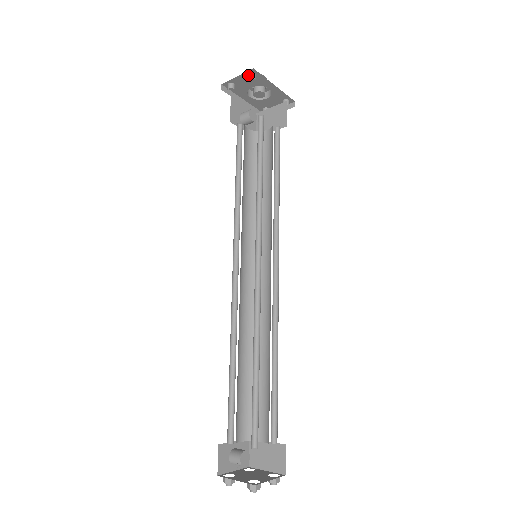
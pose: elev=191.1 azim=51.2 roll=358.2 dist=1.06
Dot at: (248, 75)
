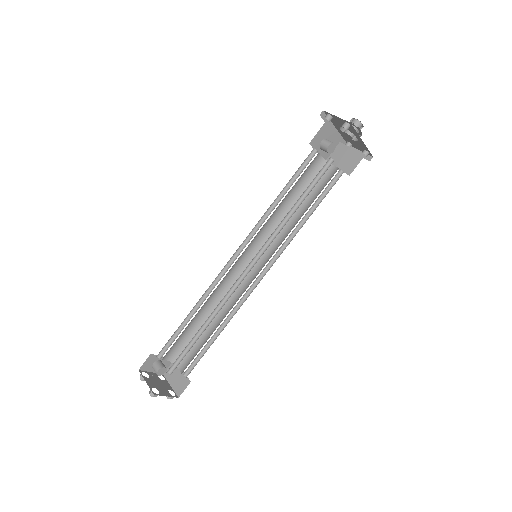
Dot at: (344, 123)
